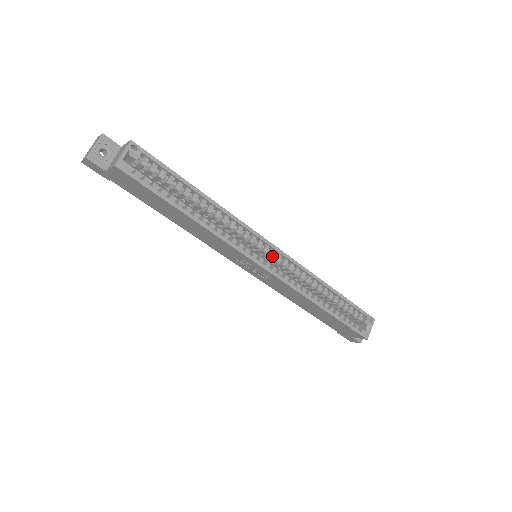
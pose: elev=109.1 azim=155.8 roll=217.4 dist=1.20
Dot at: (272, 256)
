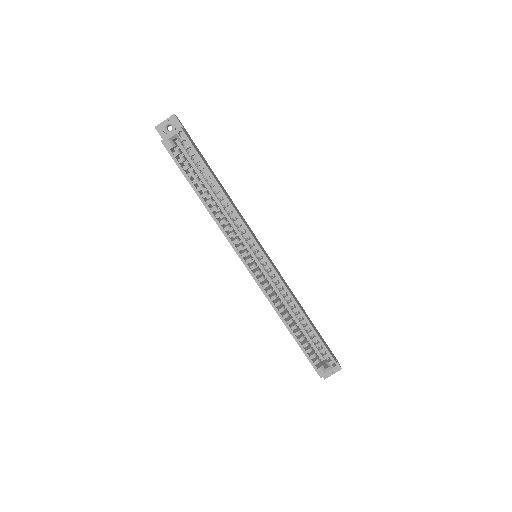
Dot at: (261, 262)
